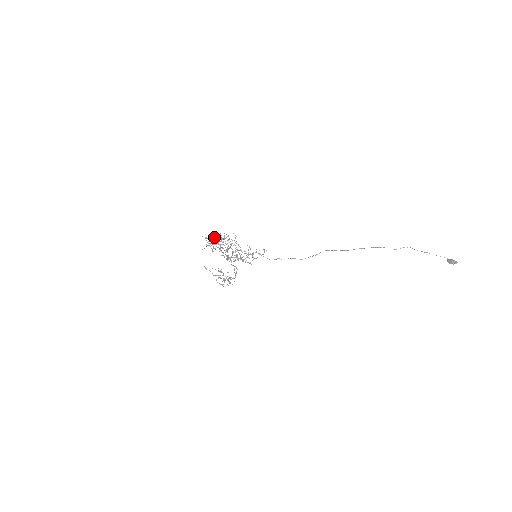
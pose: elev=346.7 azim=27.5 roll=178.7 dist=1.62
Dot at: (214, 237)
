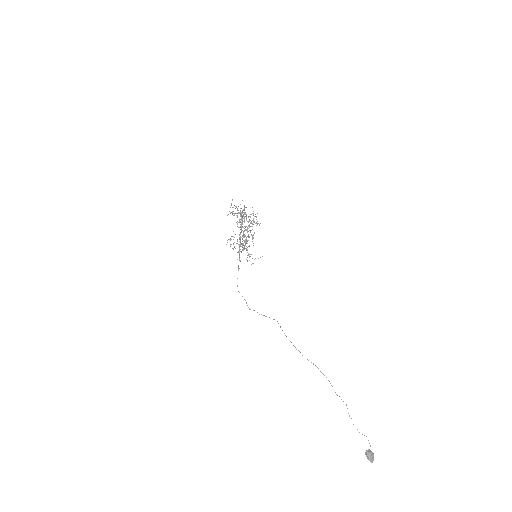
Dot at: occluded
